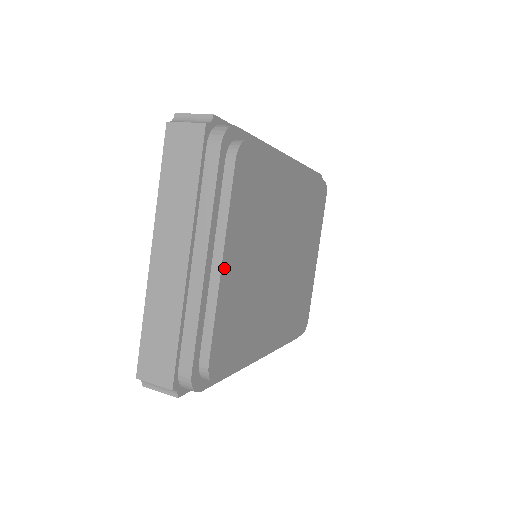
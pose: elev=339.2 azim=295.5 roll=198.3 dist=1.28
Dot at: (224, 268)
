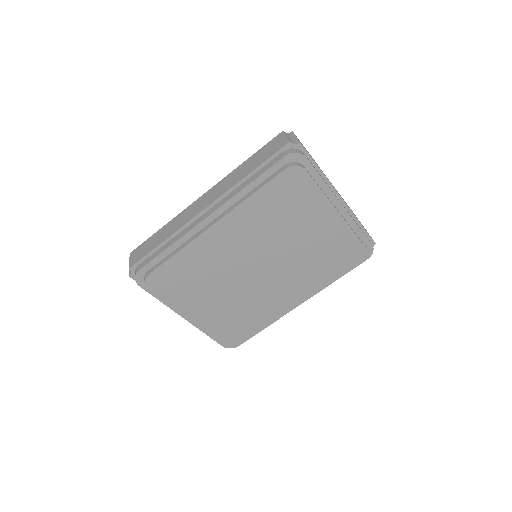
Dot at: (193, 319)
